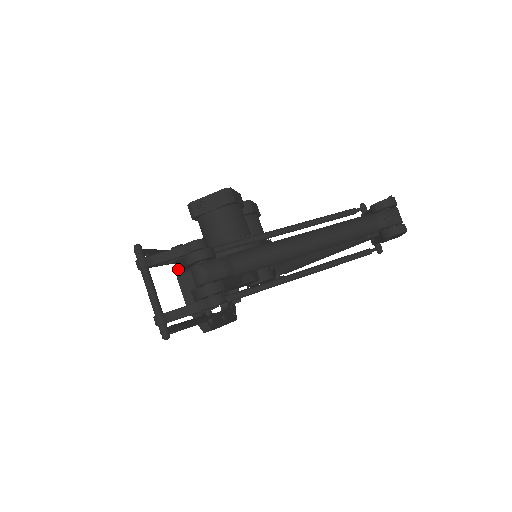
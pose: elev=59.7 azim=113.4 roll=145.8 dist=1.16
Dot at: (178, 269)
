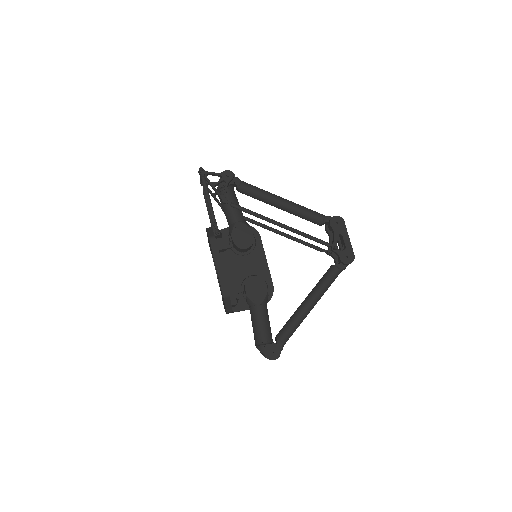
Dot at: occluded
